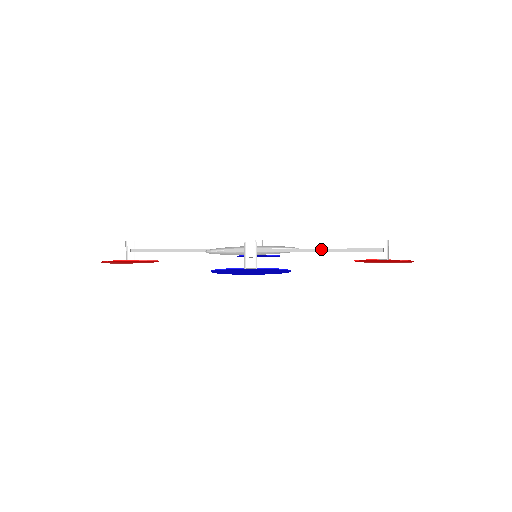
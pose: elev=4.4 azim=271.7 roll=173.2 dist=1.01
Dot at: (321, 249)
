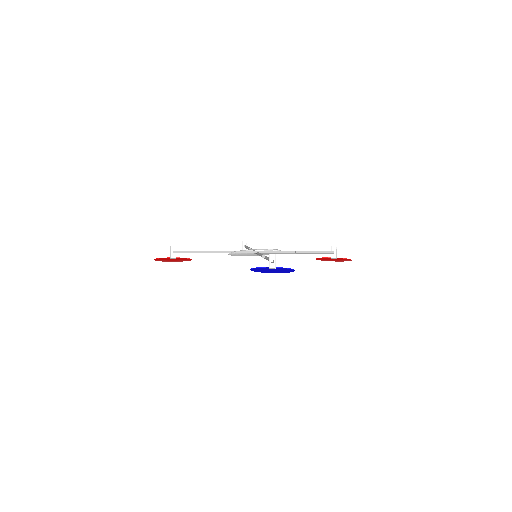
Dot at: (296, 252)
